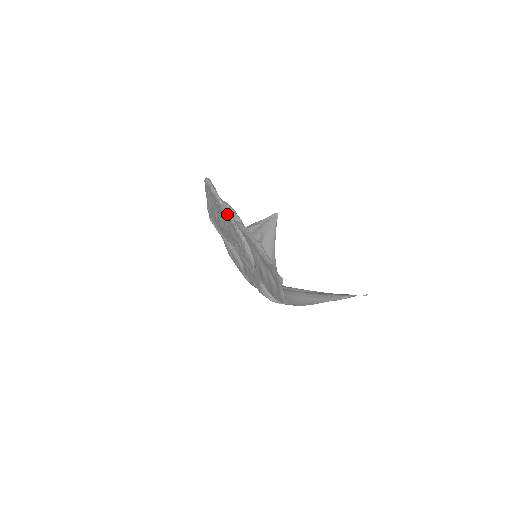
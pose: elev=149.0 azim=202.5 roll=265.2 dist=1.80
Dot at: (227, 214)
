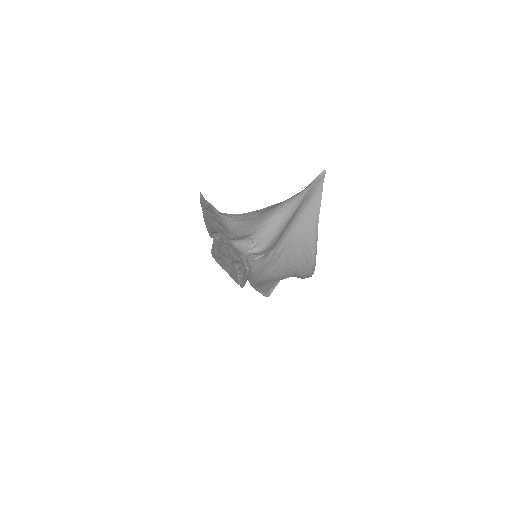
Dot at: occluded
